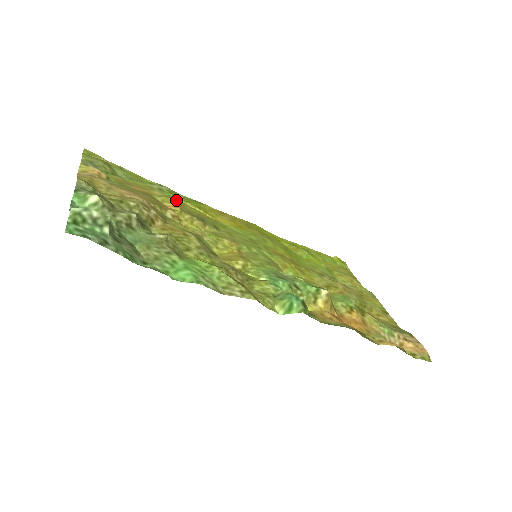
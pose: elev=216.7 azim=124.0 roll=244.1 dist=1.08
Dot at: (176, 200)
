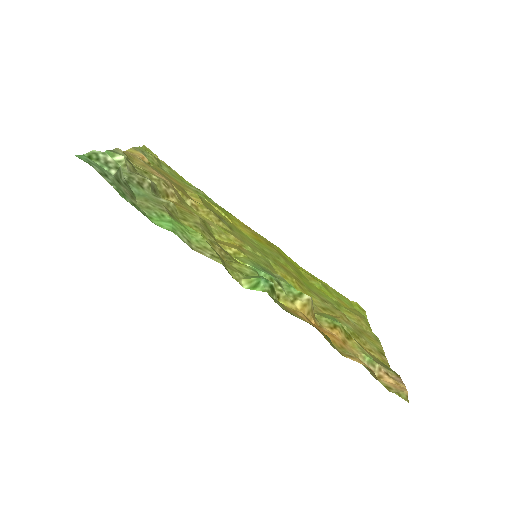
Dot at: (206, 201)
